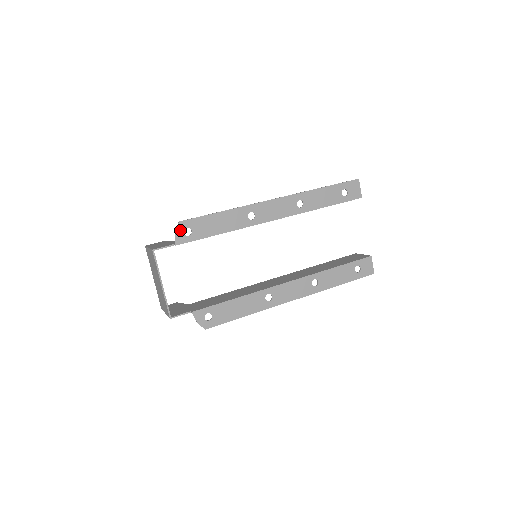
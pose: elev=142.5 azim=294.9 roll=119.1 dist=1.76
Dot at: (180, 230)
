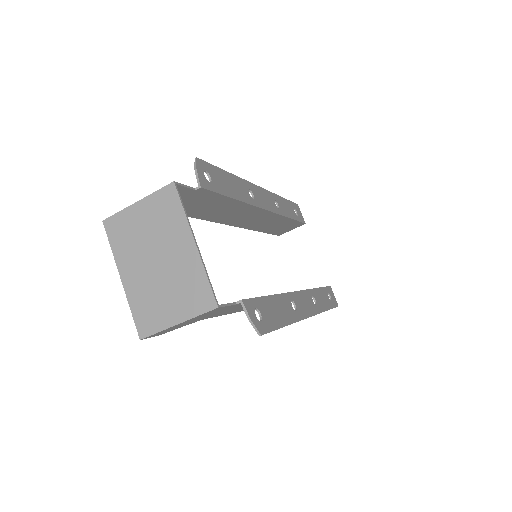
Dot at: (200, 169)
